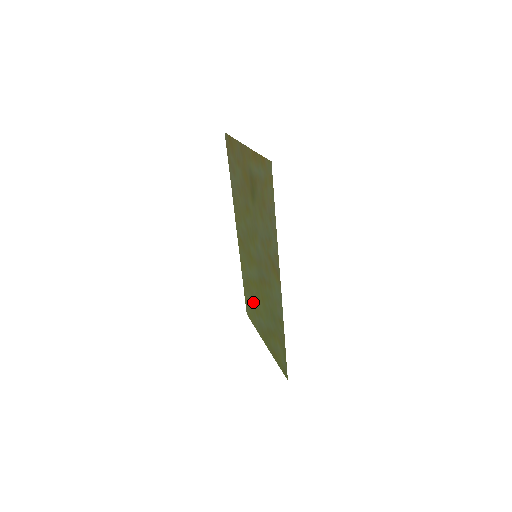
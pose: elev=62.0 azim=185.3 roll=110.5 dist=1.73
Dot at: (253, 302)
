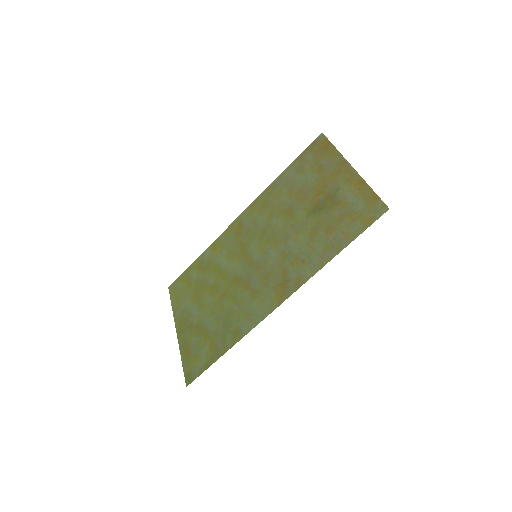
Dot at: (198, 286)
